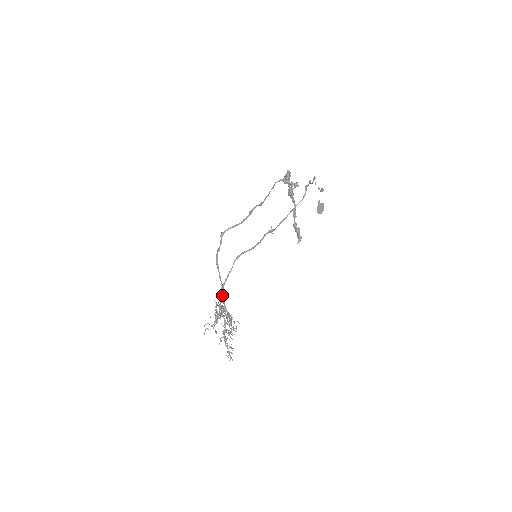
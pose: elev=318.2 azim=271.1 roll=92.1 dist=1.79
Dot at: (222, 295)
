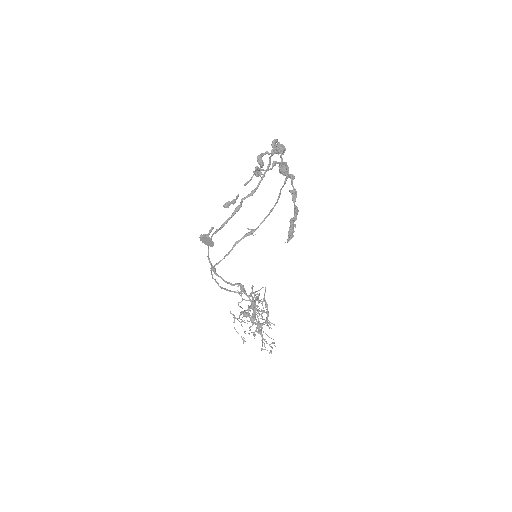
Dot at: (244, 293)
